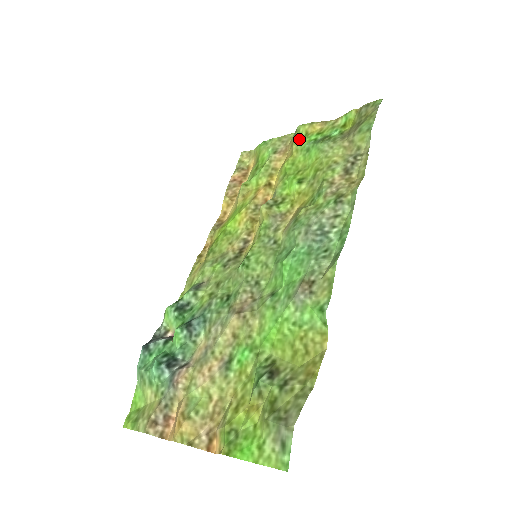
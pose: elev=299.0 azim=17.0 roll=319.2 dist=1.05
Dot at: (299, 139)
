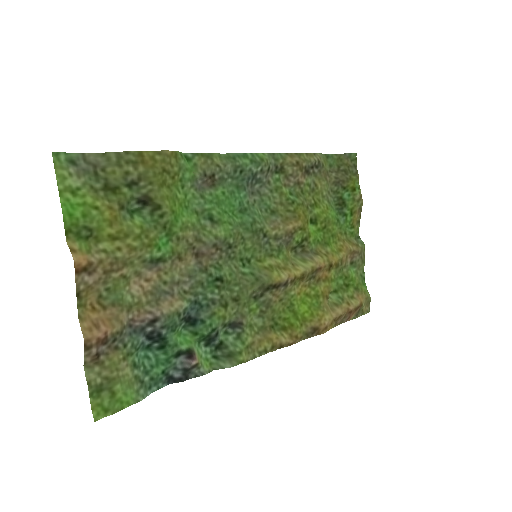
Dot at: (350, 233)
